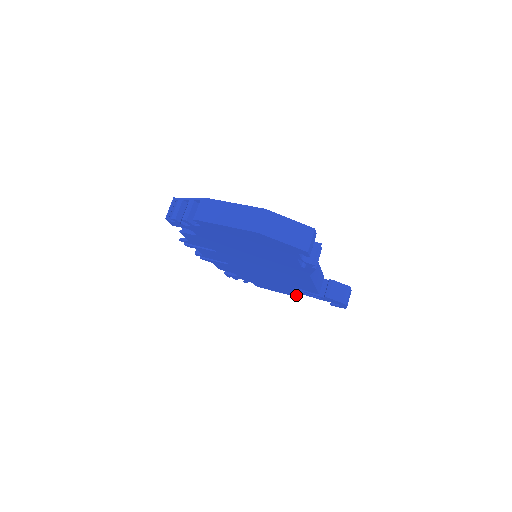
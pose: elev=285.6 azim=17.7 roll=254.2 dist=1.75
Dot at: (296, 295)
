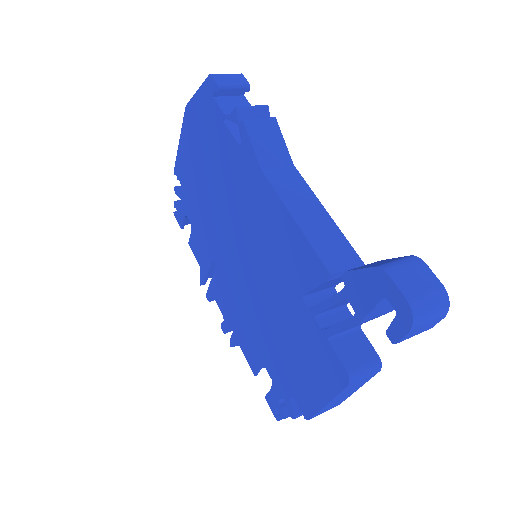
Dot at: (340, 370)
